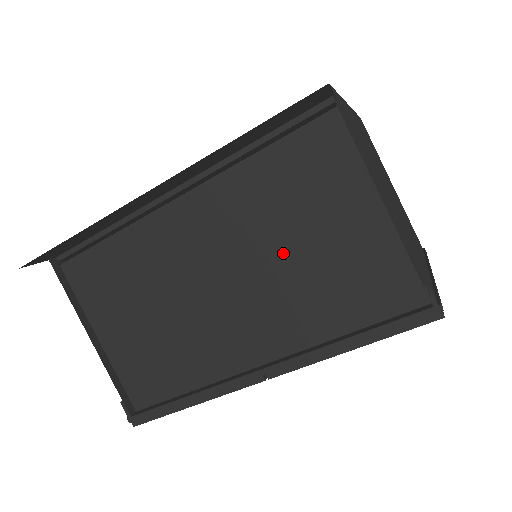
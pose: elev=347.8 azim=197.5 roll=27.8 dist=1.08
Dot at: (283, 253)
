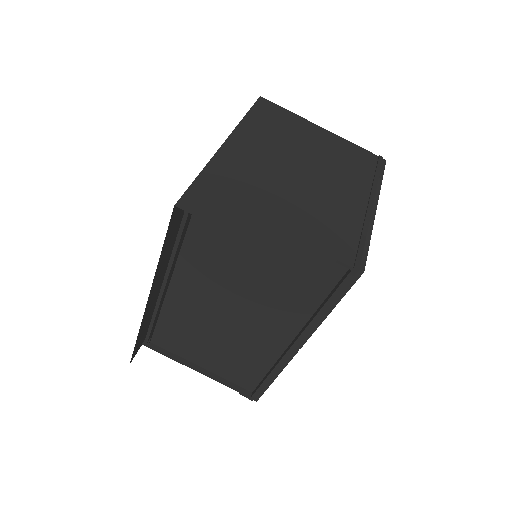
Dot at: (248, 280)
